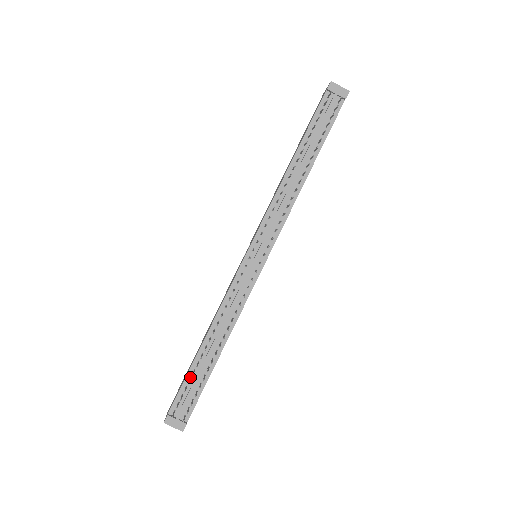
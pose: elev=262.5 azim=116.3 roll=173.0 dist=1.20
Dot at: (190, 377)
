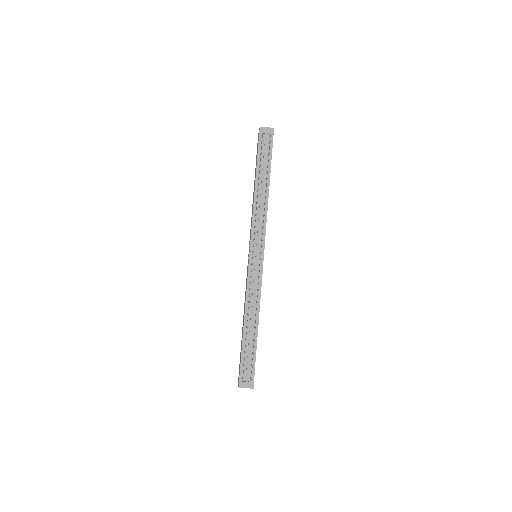
Dot at: (244, 351)
